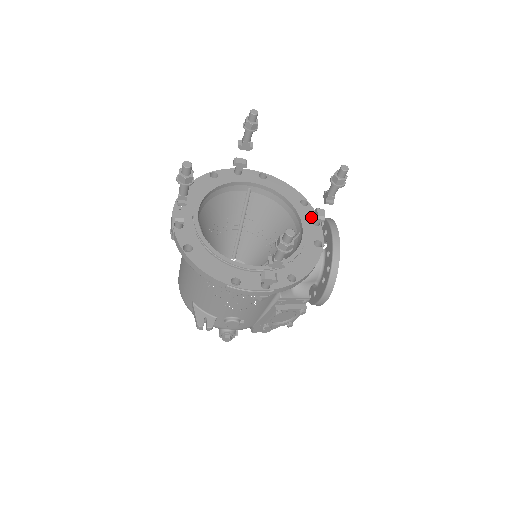
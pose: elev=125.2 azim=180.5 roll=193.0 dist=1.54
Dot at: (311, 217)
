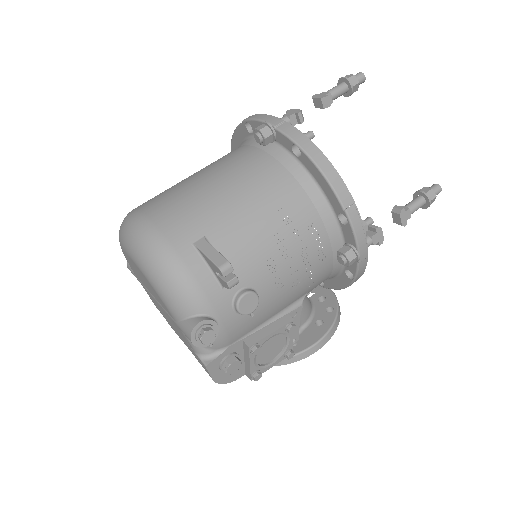
Dot at: occluded
